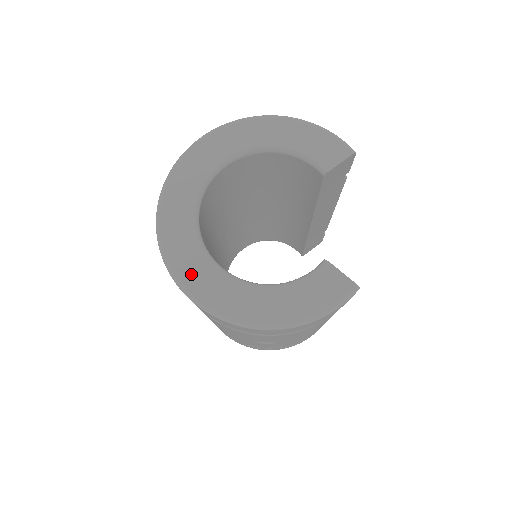
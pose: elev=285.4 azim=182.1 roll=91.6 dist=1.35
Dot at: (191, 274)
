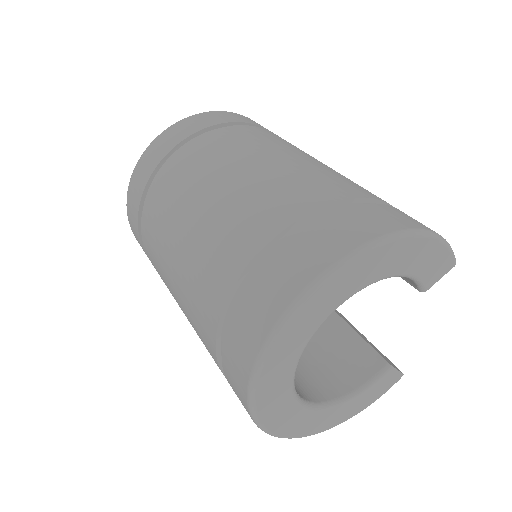
Dot at: (281, 422)
